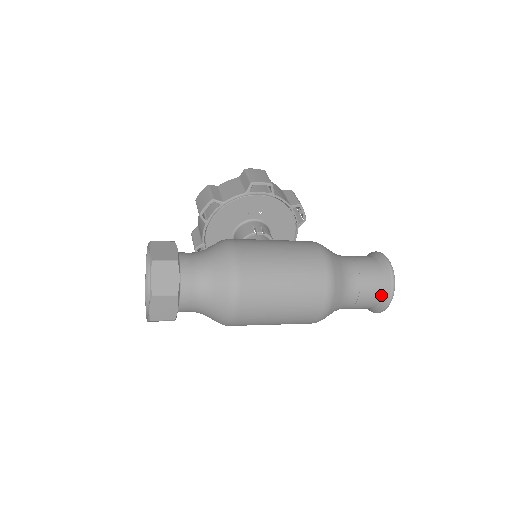
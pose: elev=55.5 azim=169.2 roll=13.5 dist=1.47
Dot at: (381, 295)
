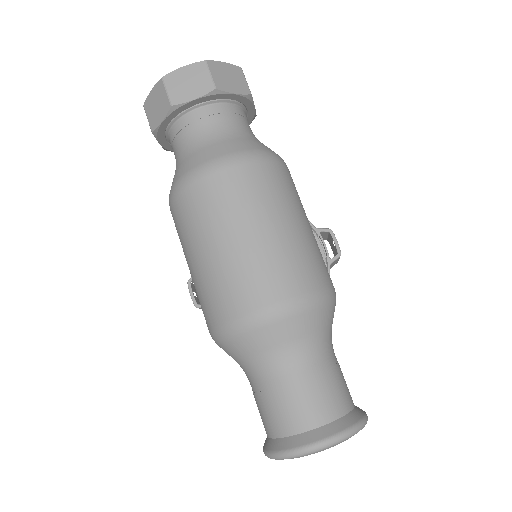
Dot at: (319, 424)
